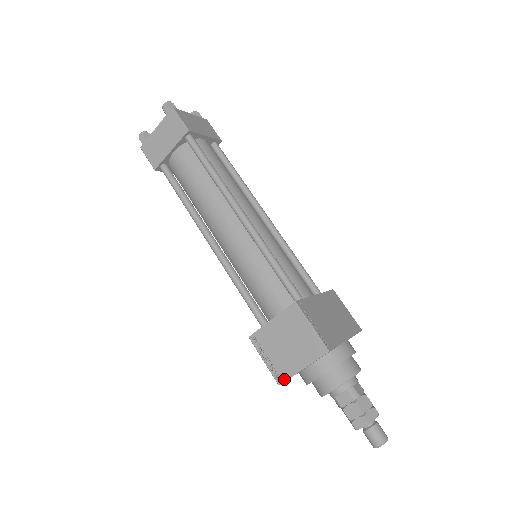
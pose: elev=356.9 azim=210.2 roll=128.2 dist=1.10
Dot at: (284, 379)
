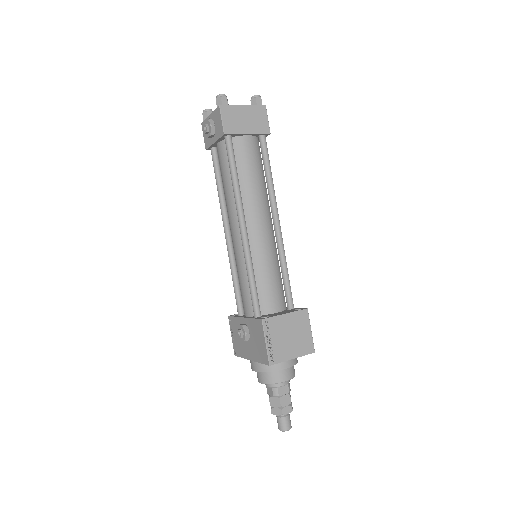
Dot at: (276, 362)
